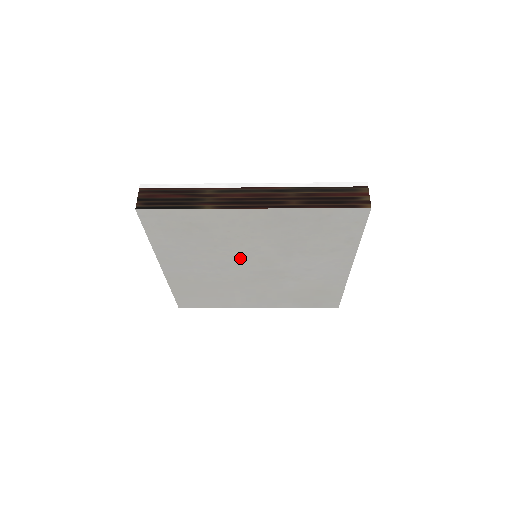
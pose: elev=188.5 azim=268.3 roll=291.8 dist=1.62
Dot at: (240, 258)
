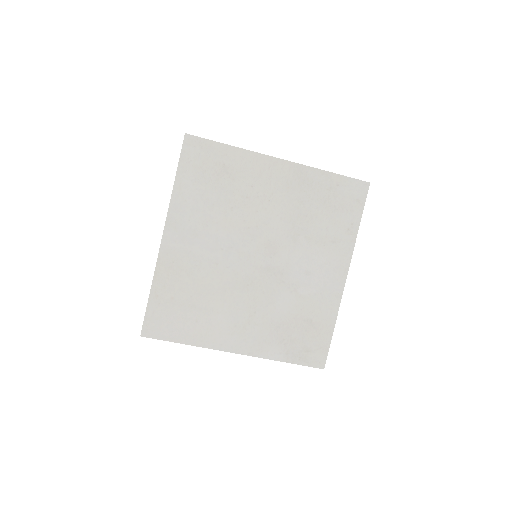
Dot at: (248, 235)
